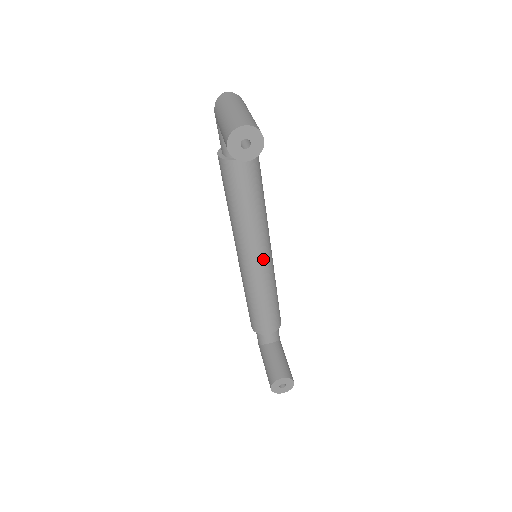
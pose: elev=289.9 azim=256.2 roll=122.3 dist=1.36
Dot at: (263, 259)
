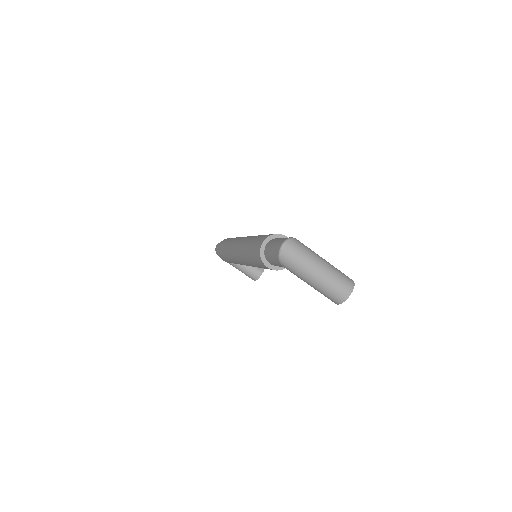
Dot at: occluded
